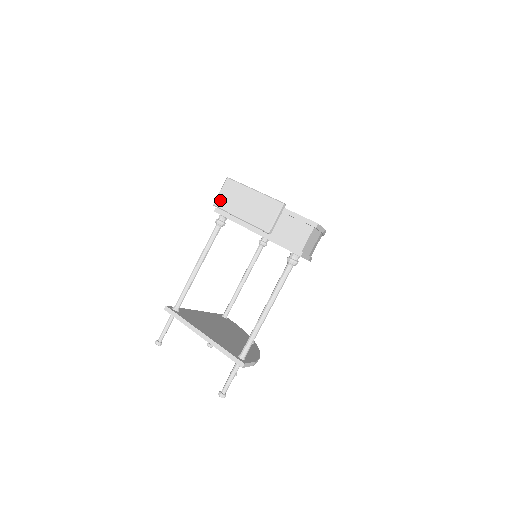
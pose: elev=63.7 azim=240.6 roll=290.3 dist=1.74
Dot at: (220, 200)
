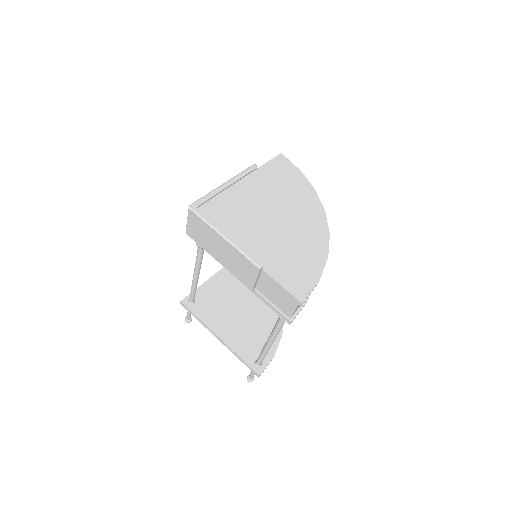
Dot at: (191, 232)
